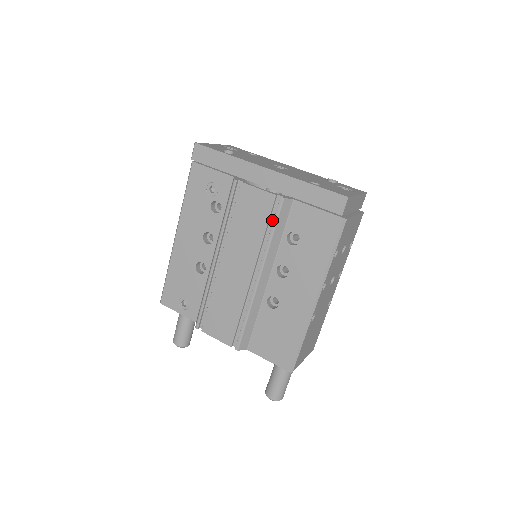
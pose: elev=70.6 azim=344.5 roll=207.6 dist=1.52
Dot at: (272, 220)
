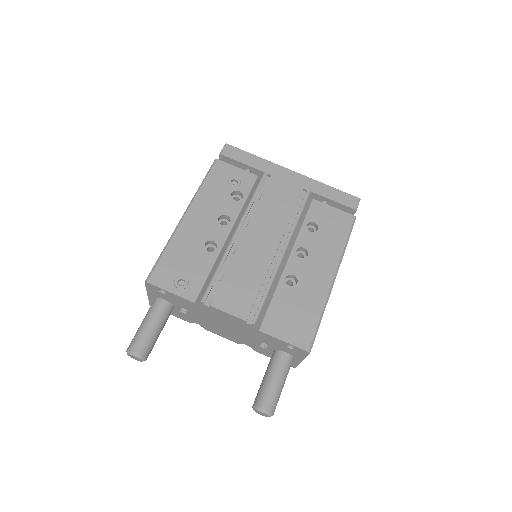
Dot at: (297, 208)
